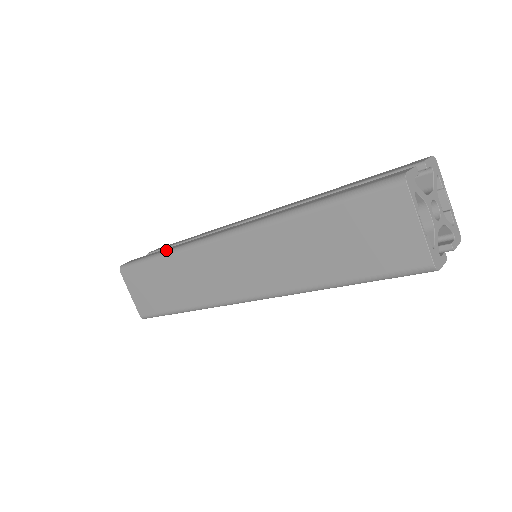
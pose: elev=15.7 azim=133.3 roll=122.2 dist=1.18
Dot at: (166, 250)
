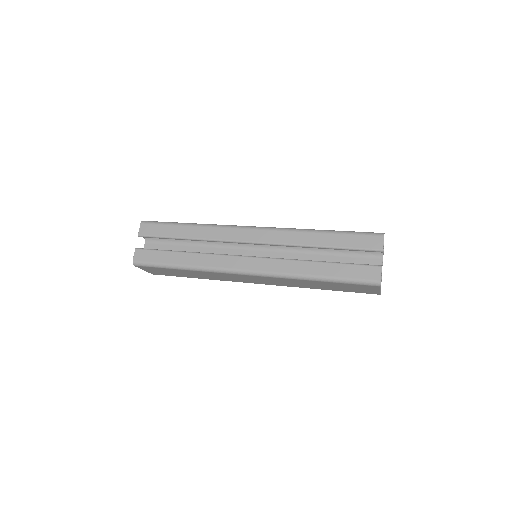
Dot at: (188, 266)
